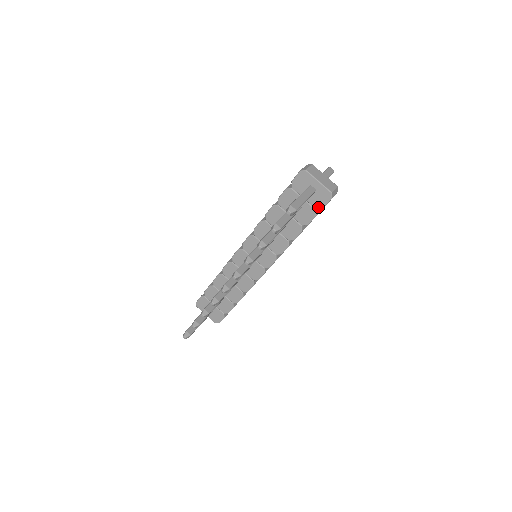
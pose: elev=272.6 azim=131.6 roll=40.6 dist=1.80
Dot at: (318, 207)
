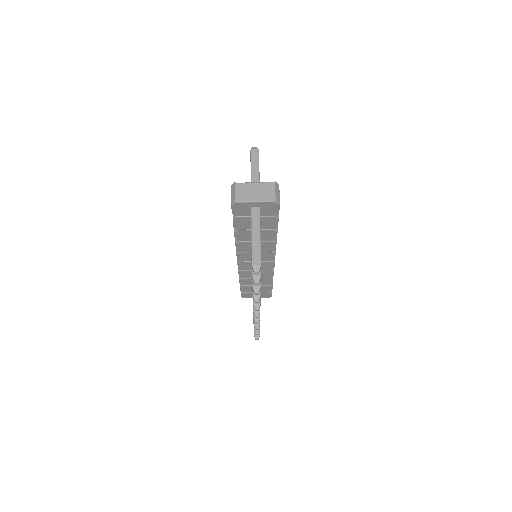
Dot at: (274, 214)
